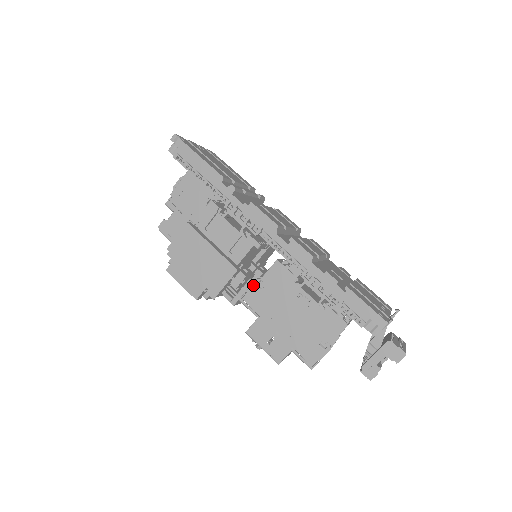
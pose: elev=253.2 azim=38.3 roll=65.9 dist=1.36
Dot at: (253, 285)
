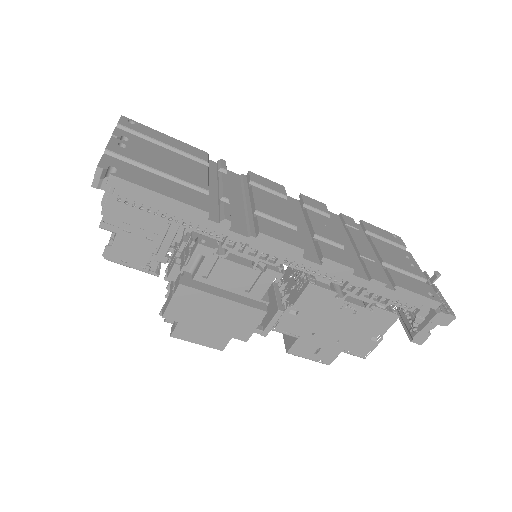
Dot at: (285, 313)
